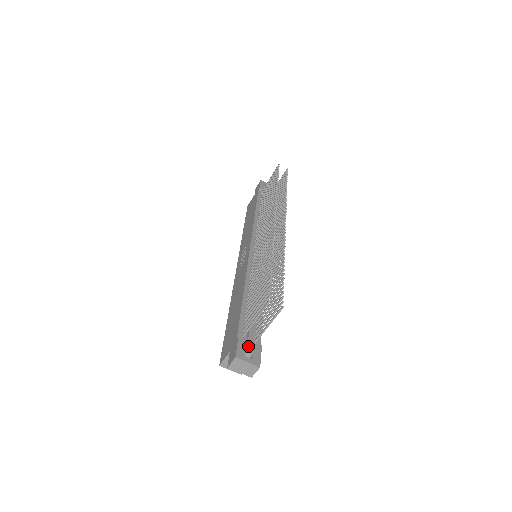
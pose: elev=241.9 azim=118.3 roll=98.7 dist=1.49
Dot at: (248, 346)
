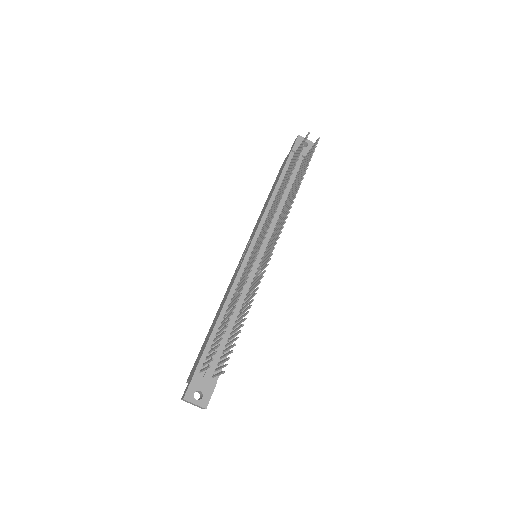
Dot at: (201, 385)
